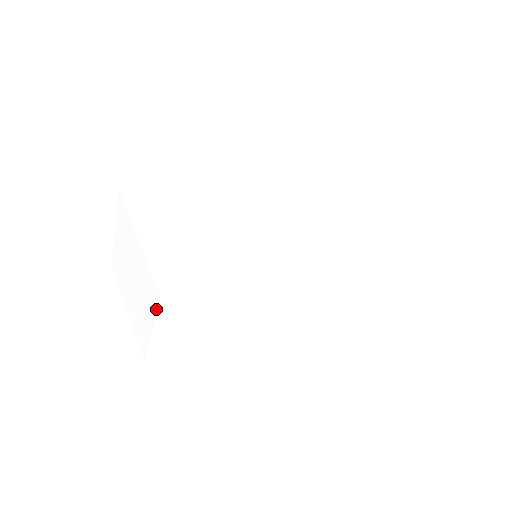
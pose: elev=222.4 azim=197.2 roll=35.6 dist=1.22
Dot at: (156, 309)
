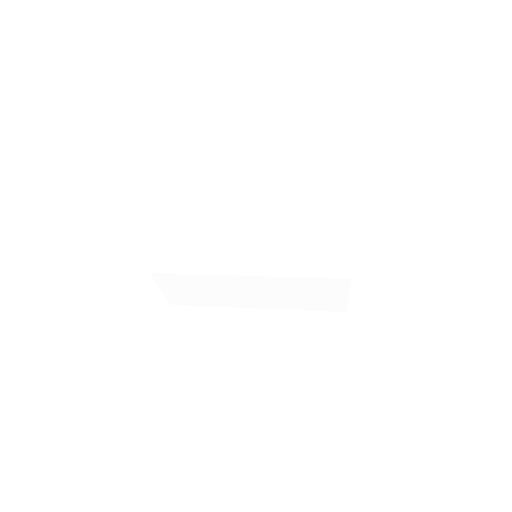
Dot at: (154, 279)
